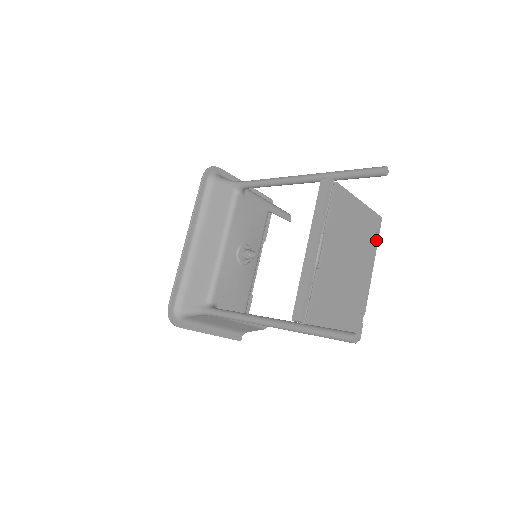
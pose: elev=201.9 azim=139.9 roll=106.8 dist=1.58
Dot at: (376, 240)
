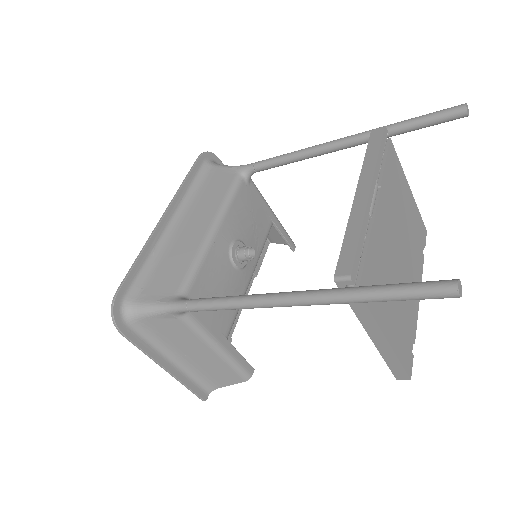
Dot at: (422, 252)
